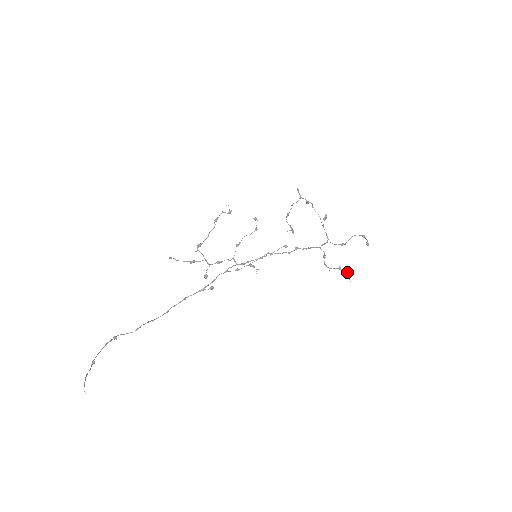
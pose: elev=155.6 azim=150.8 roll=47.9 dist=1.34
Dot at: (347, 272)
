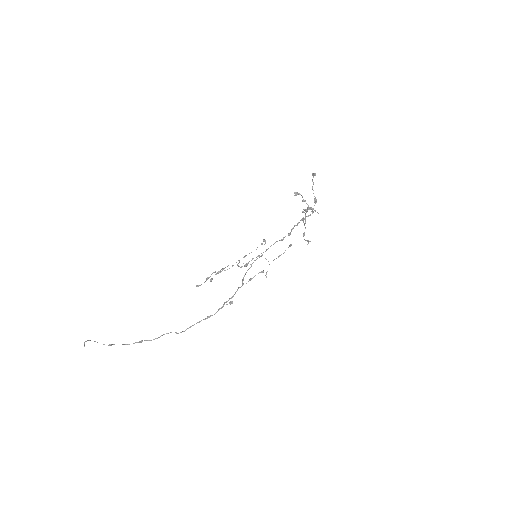
Dot at: (311, 207)
